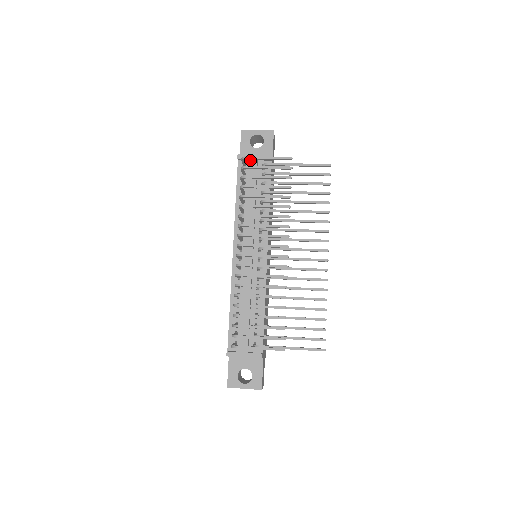
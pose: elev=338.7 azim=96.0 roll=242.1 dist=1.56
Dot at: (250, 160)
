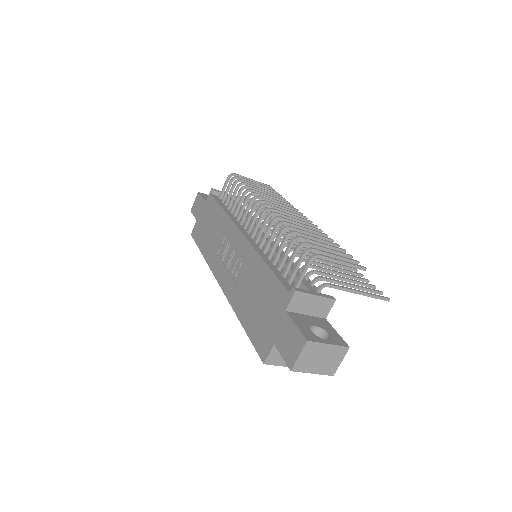
Dot at: (222, 197)
